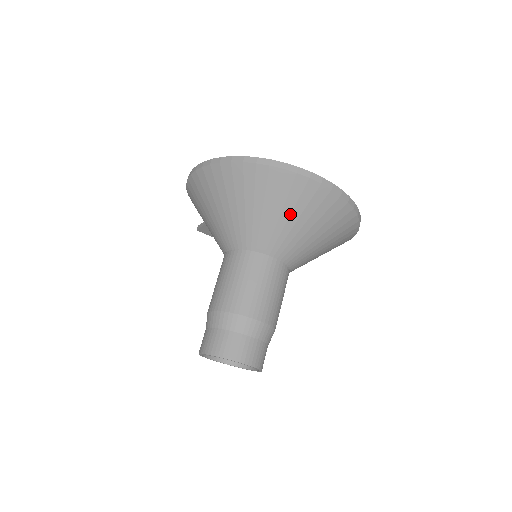
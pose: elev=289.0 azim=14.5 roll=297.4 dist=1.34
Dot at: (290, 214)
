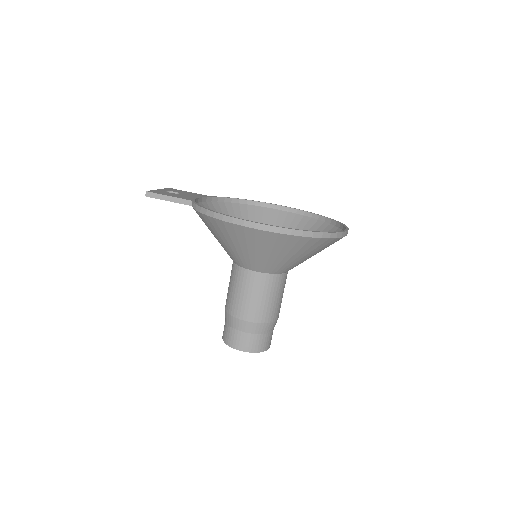
Dot at: occluded
